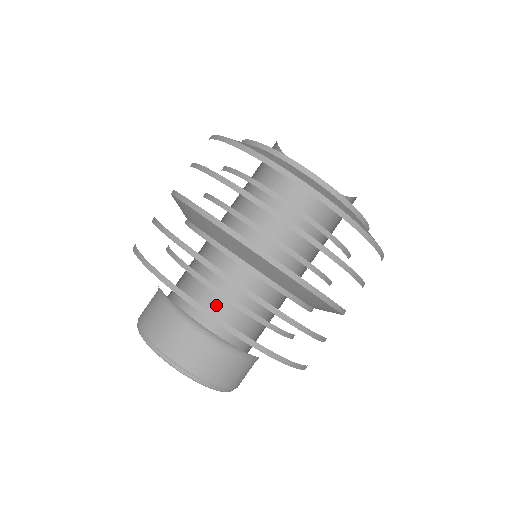
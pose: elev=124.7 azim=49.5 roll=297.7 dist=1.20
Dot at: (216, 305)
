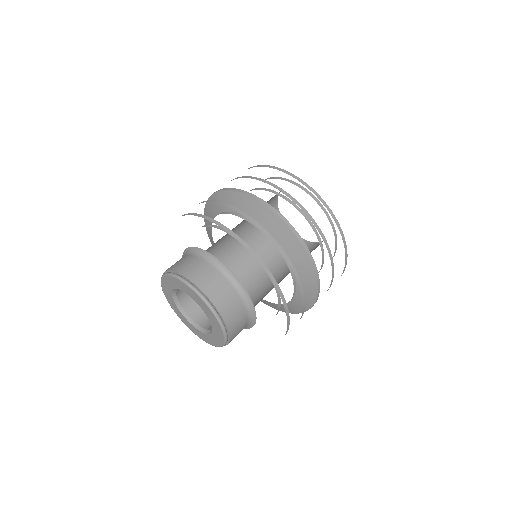
Dot at: occluded
